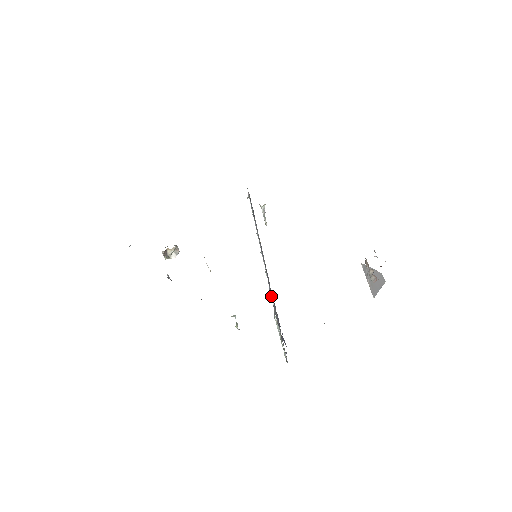
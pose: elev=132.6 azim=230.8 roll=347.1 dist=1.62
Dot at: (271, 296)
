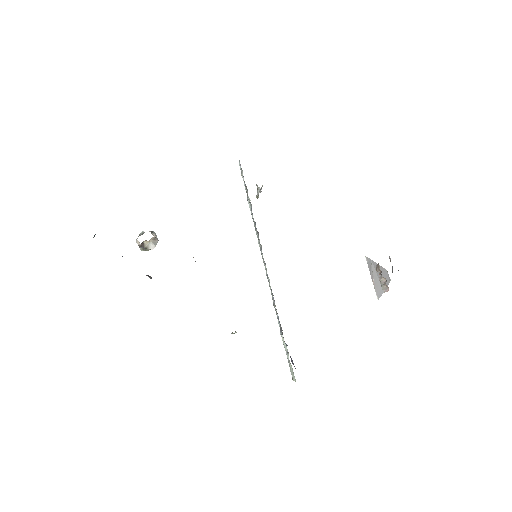
Dot at: (275, 307)
